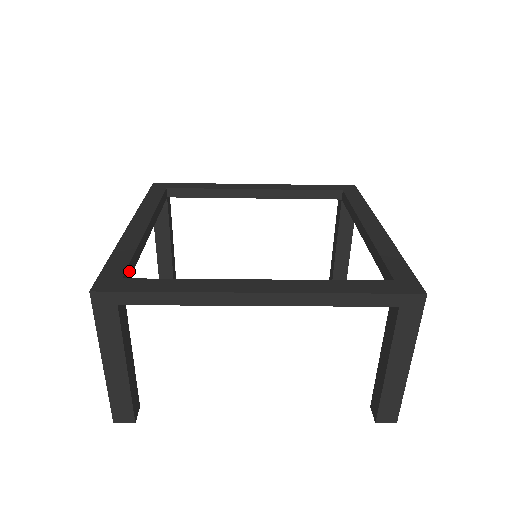
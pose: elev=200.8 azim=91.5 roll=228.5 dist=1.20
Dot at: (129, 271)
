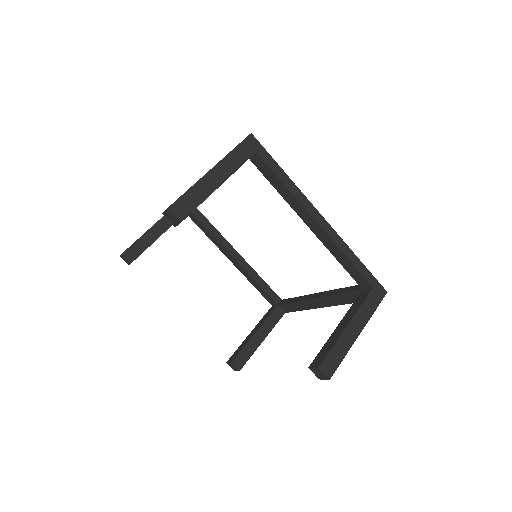
Dot at: occluded
